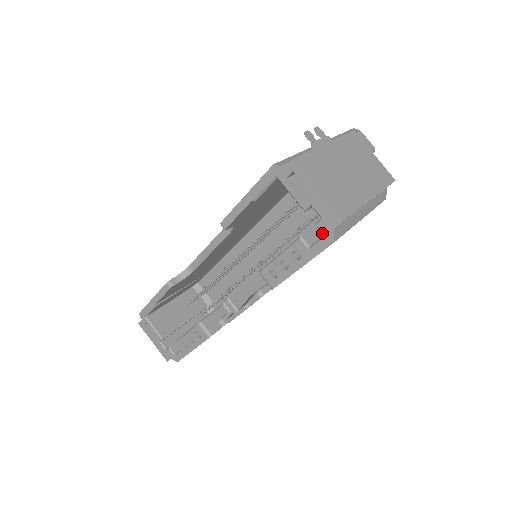
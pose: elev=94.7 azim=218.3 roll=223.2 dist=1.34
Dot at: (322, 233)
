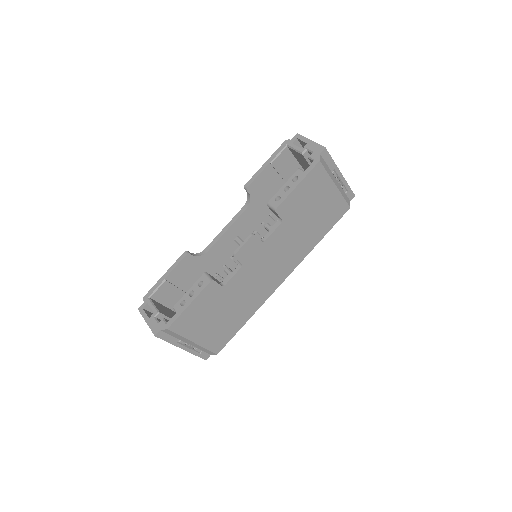
Dot at: (313, 160)
